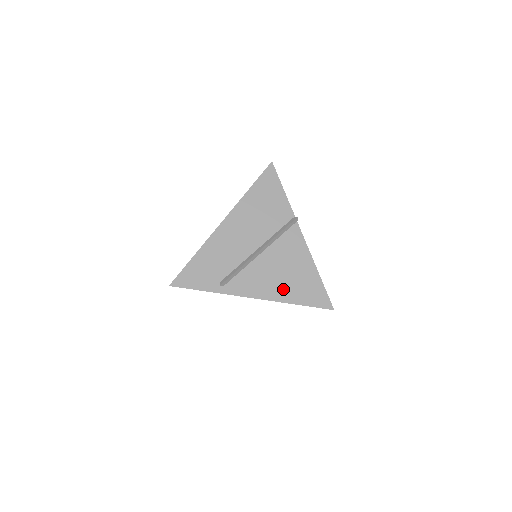
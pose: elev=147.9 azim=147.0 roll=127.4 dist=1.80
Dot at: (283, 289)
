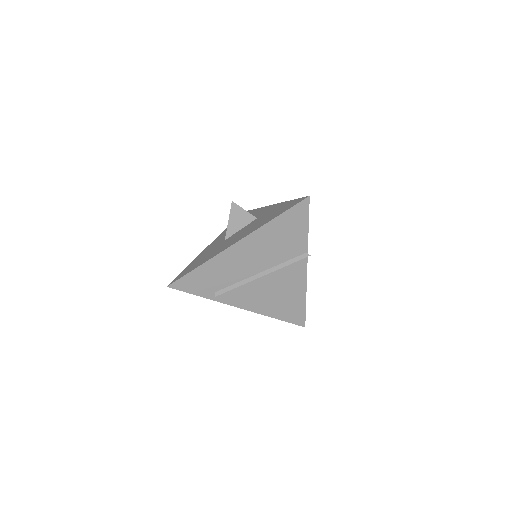
Dot at: (270, 306)
